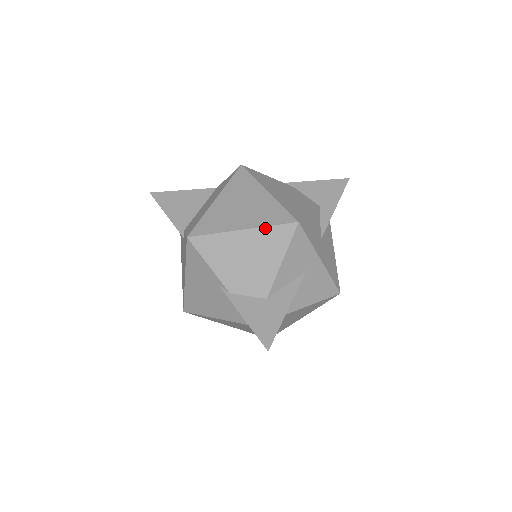
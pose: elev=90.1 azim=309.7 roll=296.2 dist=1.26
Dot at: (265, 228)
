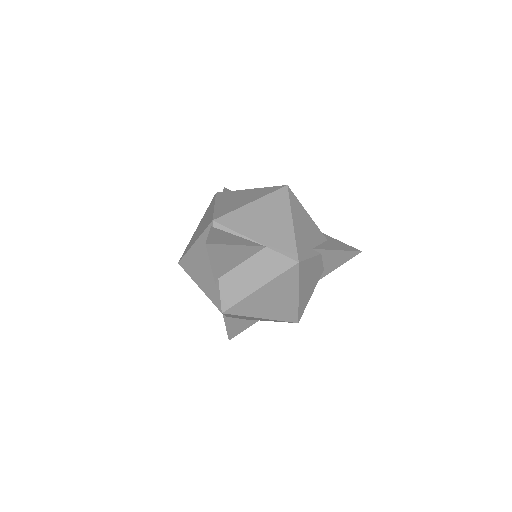
Dot at: occluded
